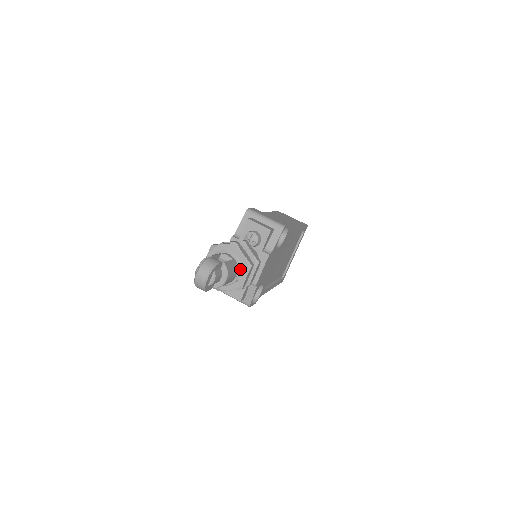
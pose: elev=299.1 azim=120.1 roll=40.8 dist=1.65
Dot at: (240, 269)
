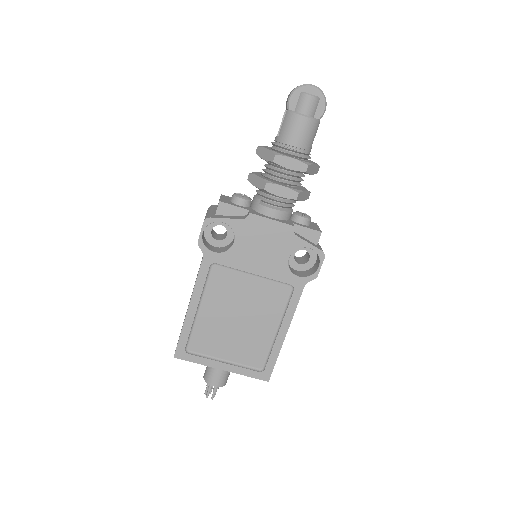
Dot at: (300, 156)
